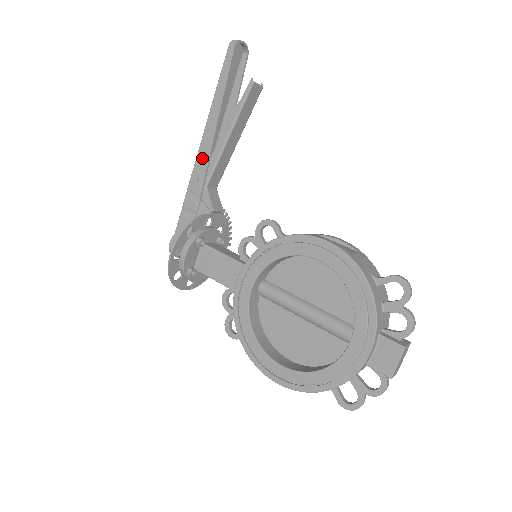
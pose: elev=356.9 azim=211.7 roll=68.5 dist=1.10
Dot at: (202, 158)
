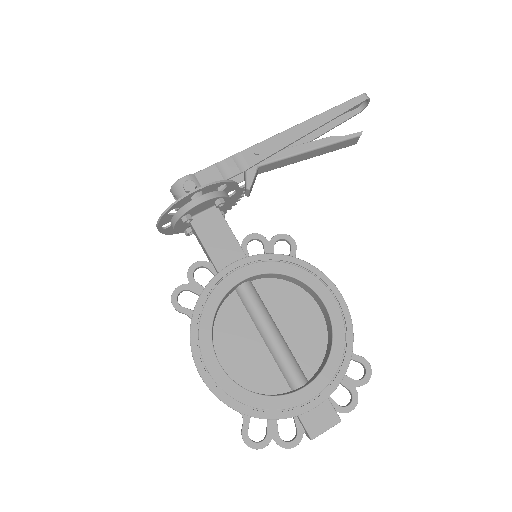
Dot at: (275, 143)
